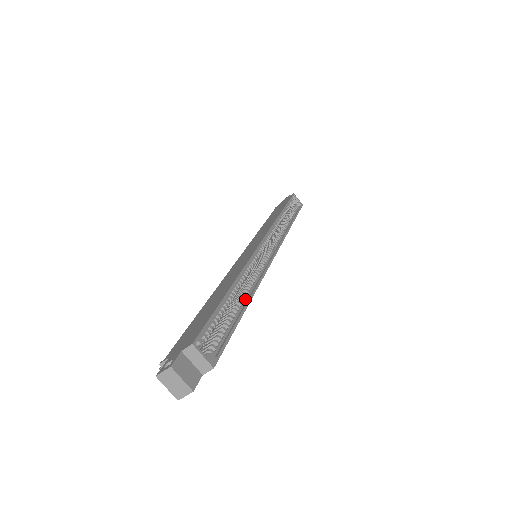
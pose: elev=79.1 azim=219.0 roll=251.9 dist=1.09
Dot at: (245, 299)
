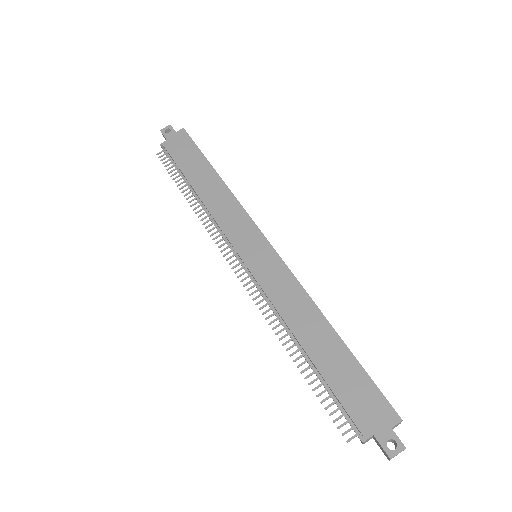
Dot at: occluded
